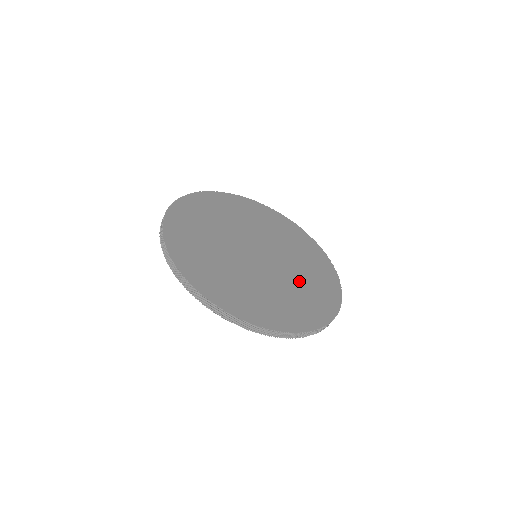
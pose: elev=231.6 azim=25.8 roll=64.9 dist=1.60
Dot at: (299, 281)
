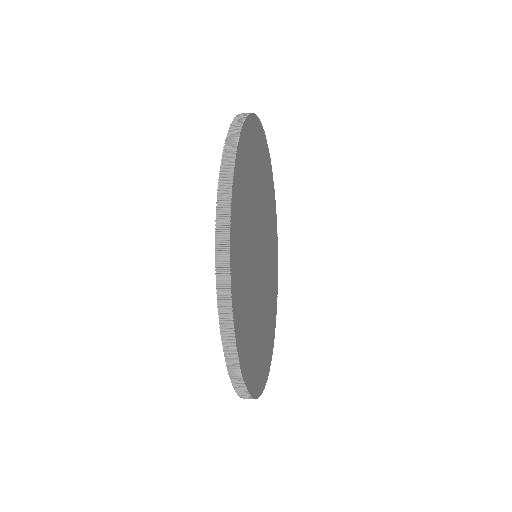
Dot at: (270, 288)
